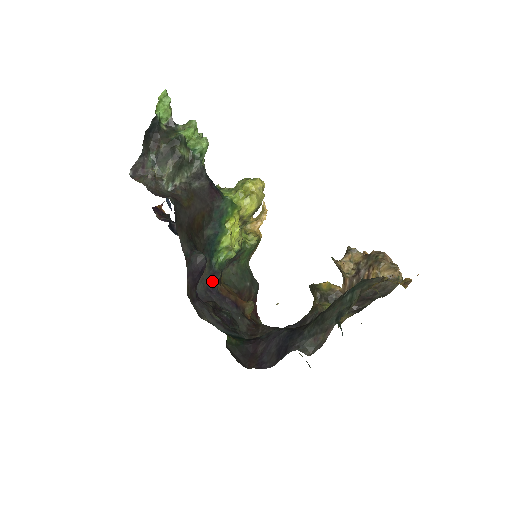
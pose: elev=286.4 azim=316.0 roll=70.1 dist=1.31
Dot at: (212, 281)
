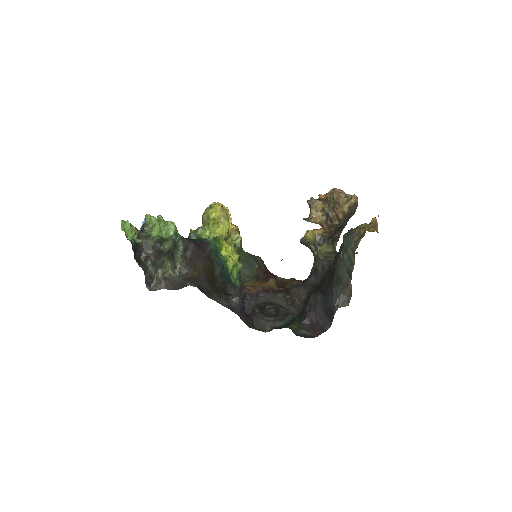
Dot at: (242, 293)
